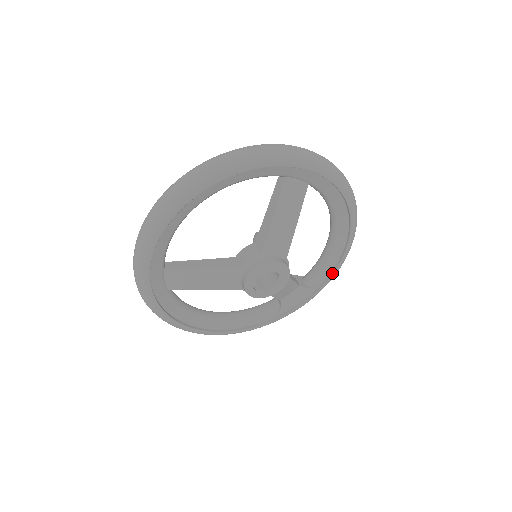
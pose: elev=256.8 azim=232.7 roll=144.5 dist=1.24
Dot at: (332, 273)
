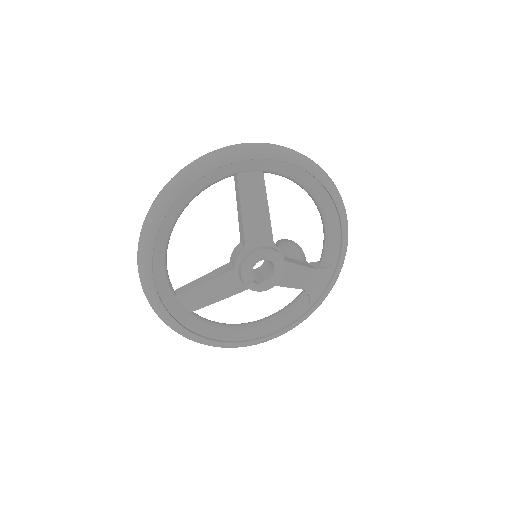
Dot at: (341, 246)
